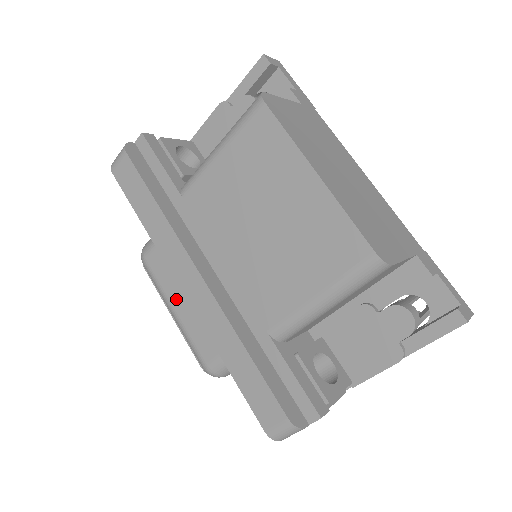
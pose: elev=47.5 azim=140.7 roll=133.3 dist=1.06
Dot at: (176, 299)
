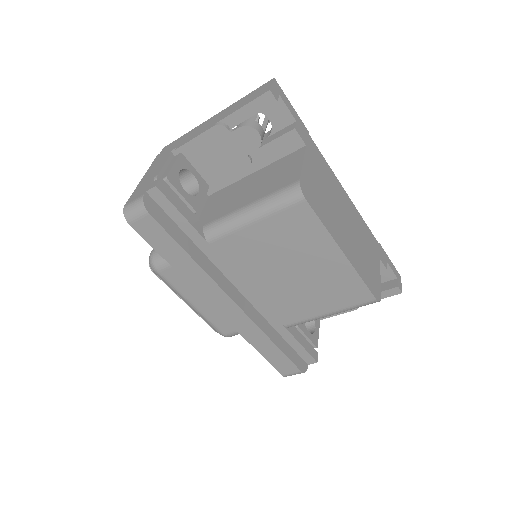
Dot at: (195, 299)
